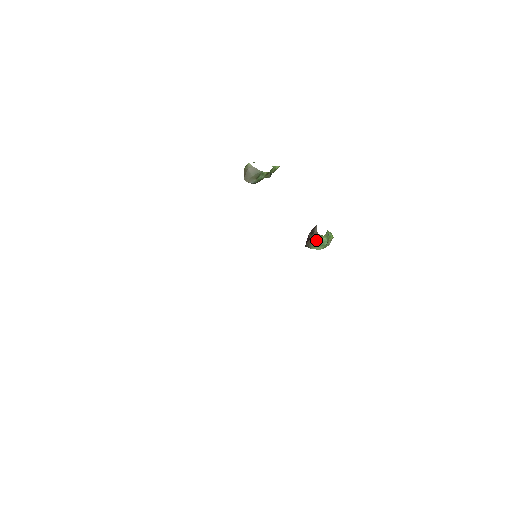
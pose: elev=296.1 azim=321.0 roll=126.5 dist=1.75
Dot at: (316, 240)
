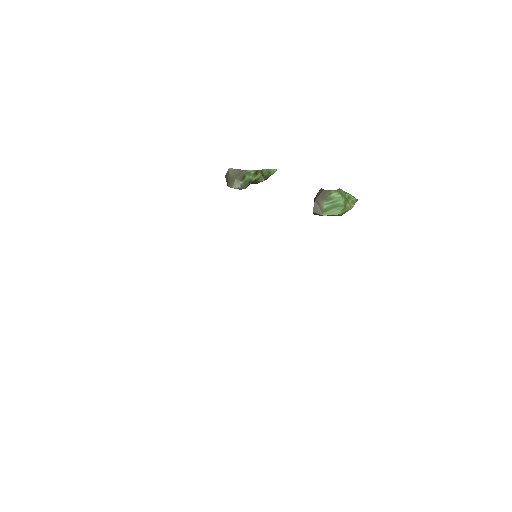
Dot at: (323, 199)
